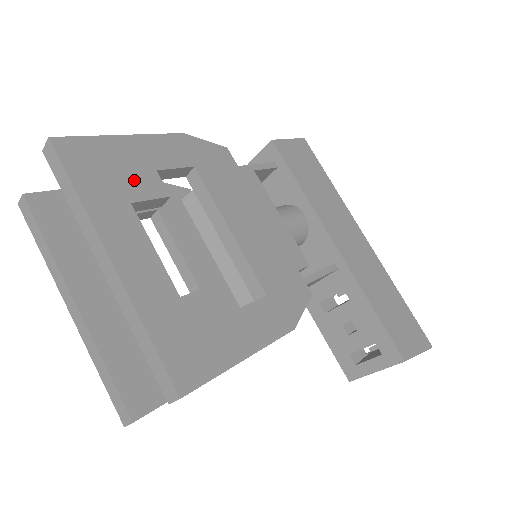
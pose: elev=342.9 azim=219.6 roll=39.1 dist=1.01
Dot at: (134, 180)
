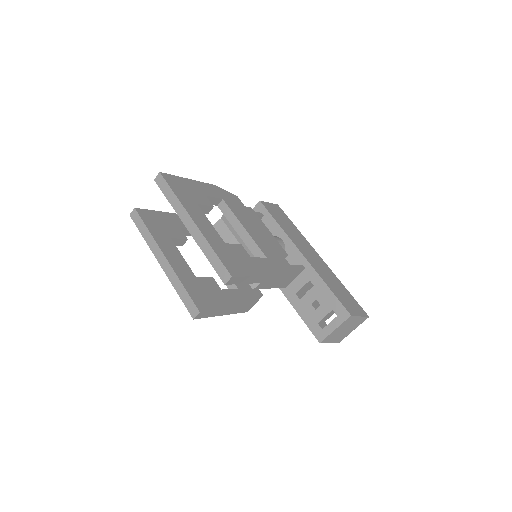
Dot at: (197, 196)
